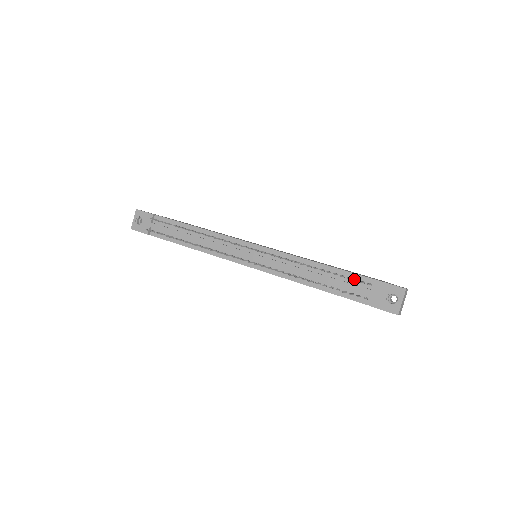
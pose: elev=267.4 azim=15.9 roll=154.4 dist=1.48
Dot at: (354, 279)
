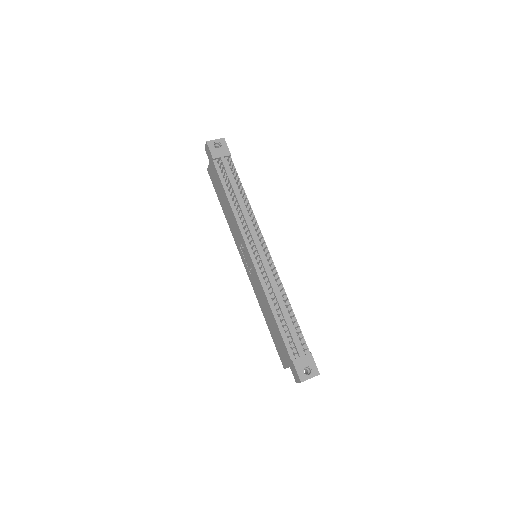
Dot at: occluded
